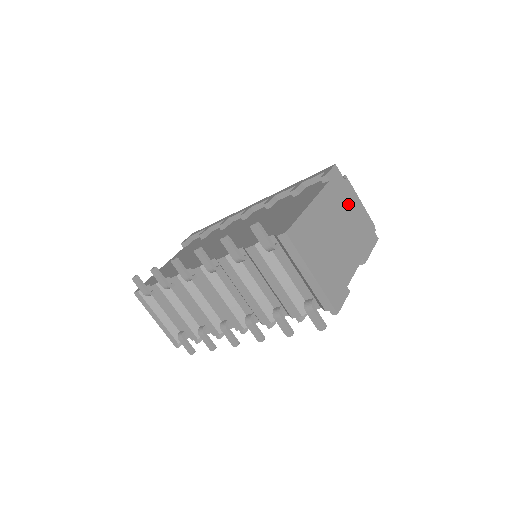
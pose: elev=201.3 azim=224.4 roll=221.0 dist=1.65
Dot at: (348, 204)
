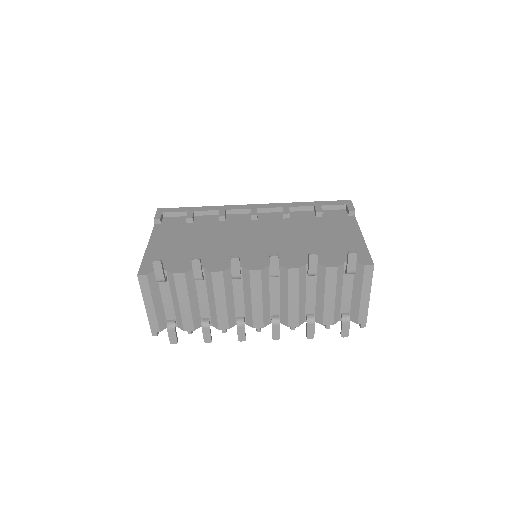
Dot at: occluded
